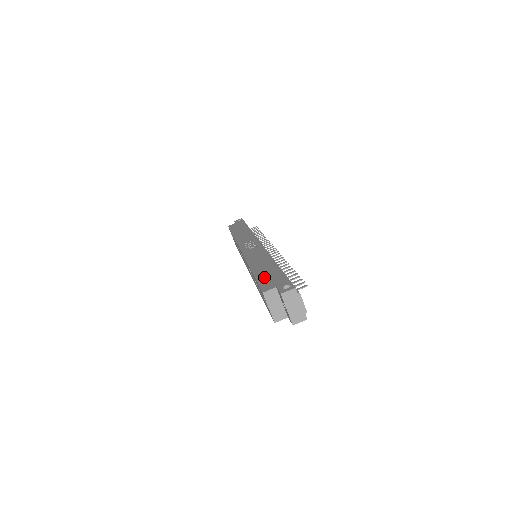
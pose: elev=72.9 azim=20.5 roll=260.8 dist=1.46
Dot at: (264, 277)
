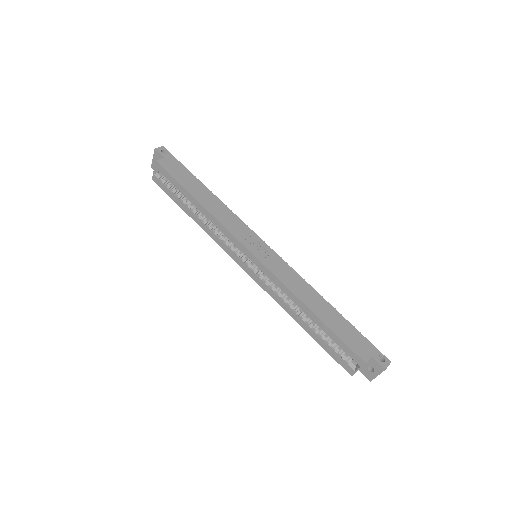
Dot at: (344, 334)
